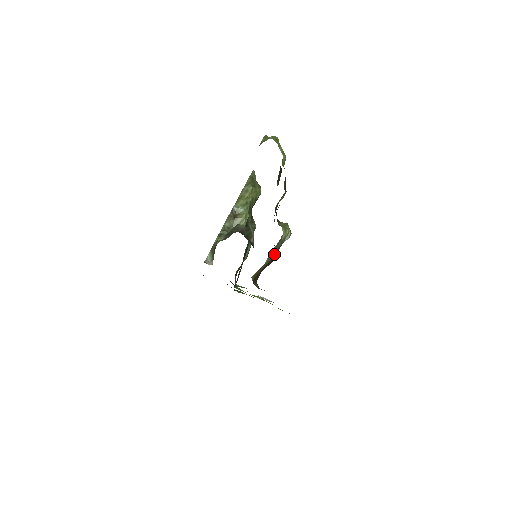
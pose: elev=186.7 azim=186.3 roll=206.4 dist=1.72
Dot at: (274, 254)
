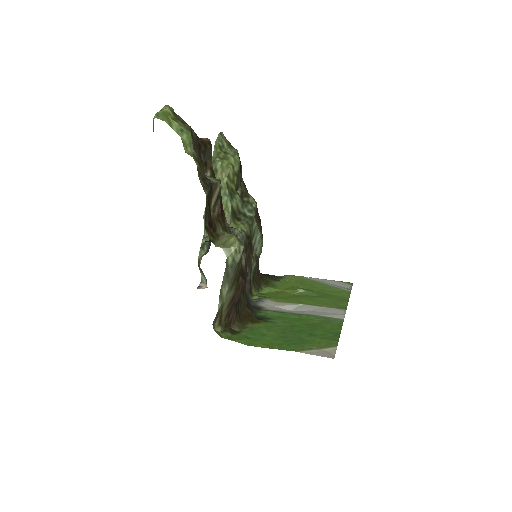
Dot at: (235, 283)
